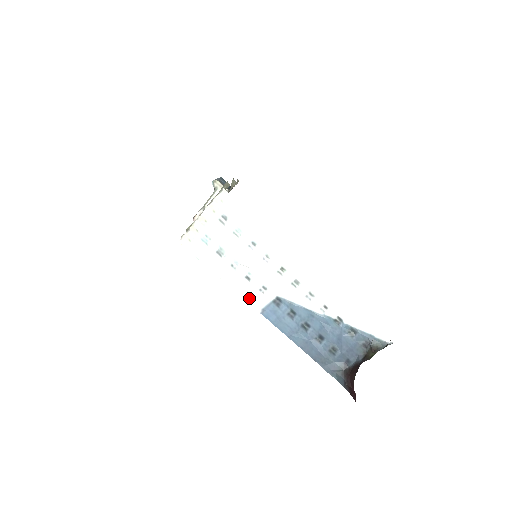
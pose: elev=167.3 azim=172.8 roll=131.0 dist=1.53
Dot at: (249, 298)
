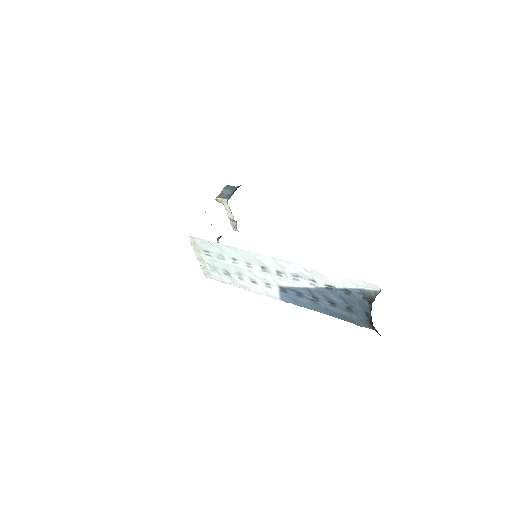
Dot at: (267, 294)
